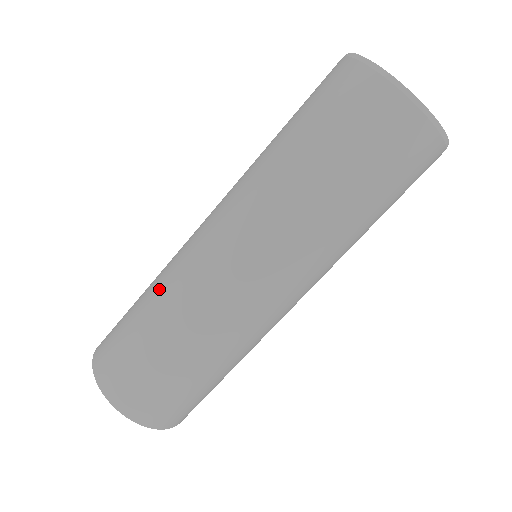
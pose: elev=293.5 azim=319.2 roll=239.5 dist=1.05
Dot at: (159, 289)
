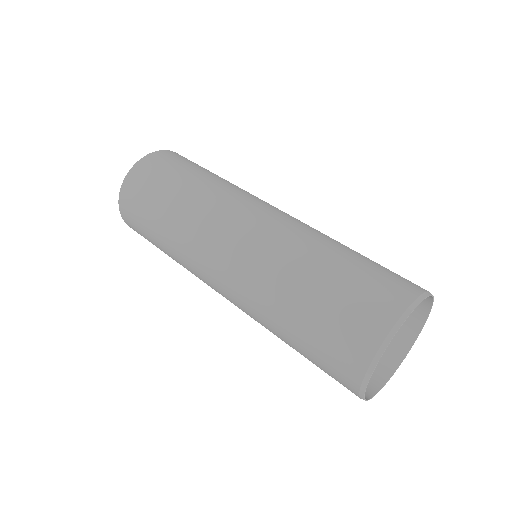
Dot at: (184, 211)
